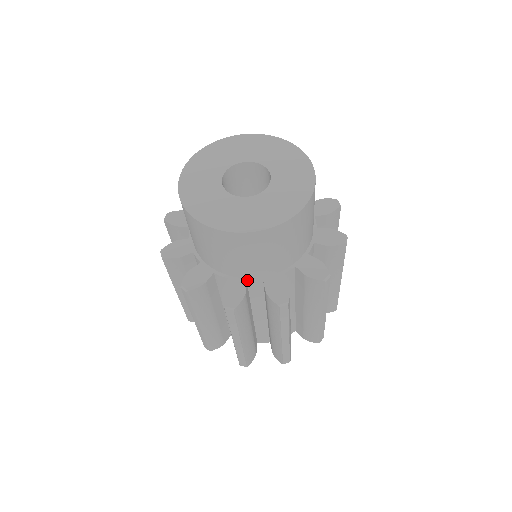
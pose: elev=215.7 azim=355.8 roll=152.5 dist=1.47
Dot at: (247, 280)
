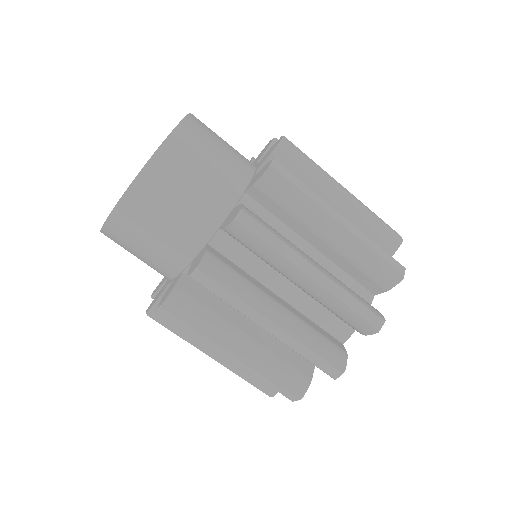
Dot at: (183, 271)
